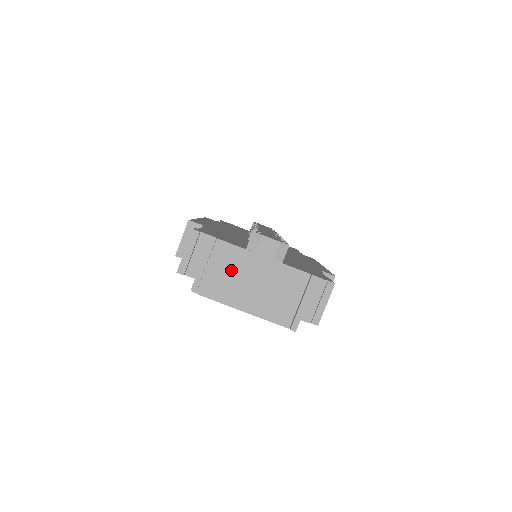
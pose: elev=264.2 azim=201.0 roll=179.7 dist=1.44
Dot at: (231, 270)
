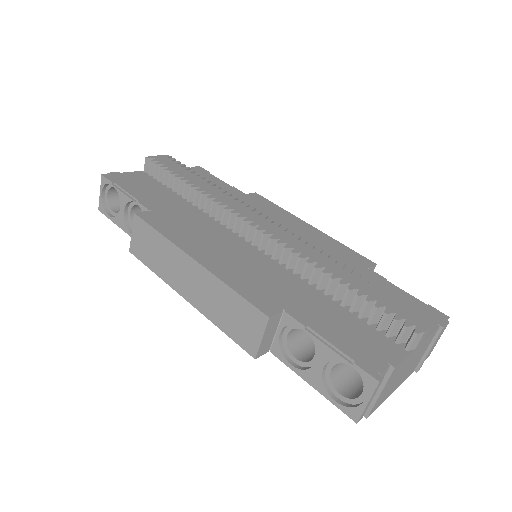
Dot at: (395, 378)
